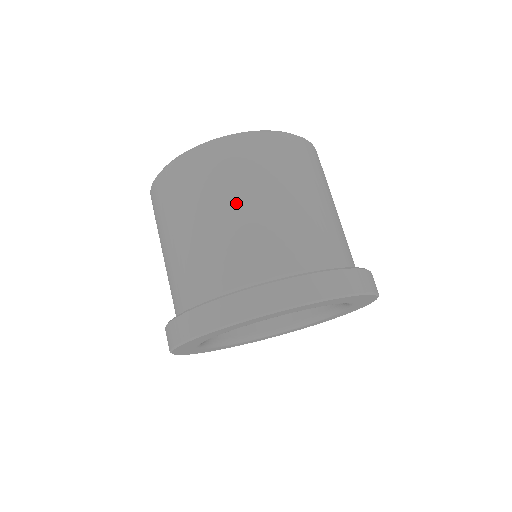
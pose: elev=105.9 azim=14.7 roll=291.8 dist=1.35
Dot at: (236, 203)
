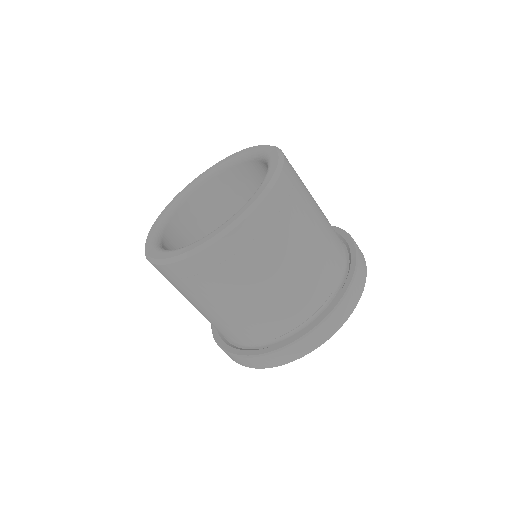
Dot at: (280, 268)
